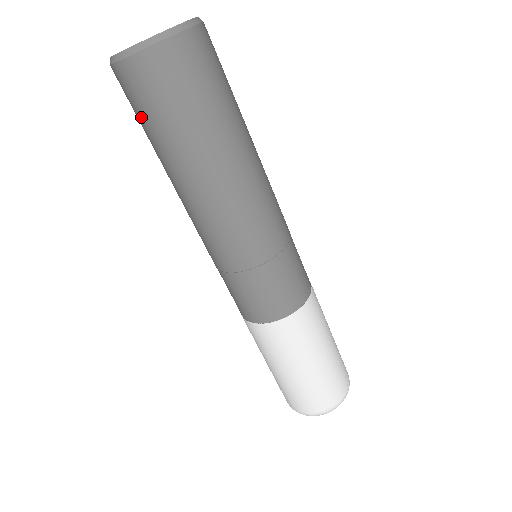
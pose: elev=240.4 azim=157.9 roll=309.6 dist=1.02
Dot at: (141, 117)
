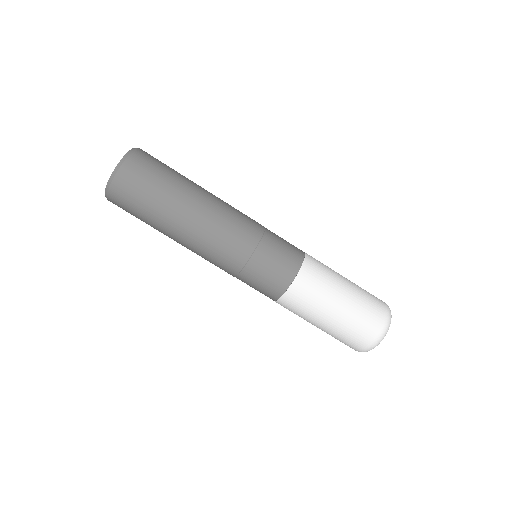
Dot at: (136, 217)
